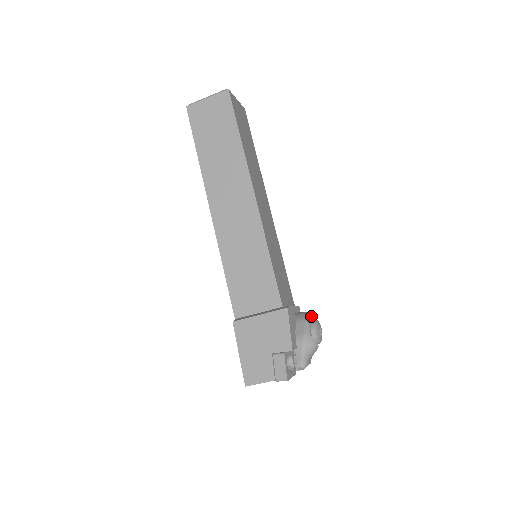
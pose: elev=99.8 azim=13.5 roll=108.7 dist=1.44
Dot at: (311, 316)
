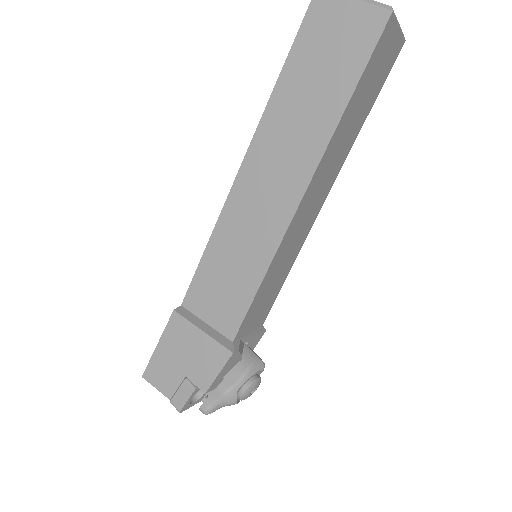
Dot at: (257, 369)
